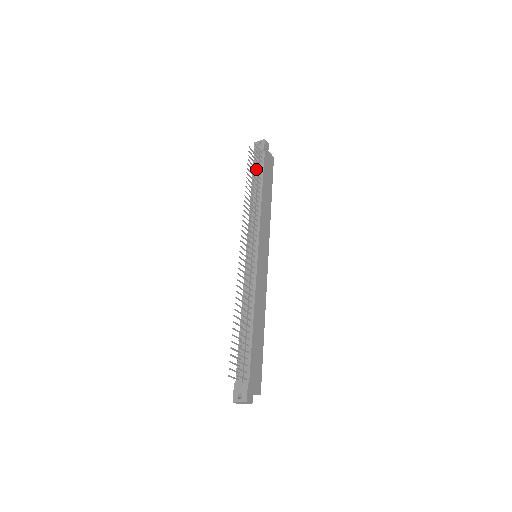
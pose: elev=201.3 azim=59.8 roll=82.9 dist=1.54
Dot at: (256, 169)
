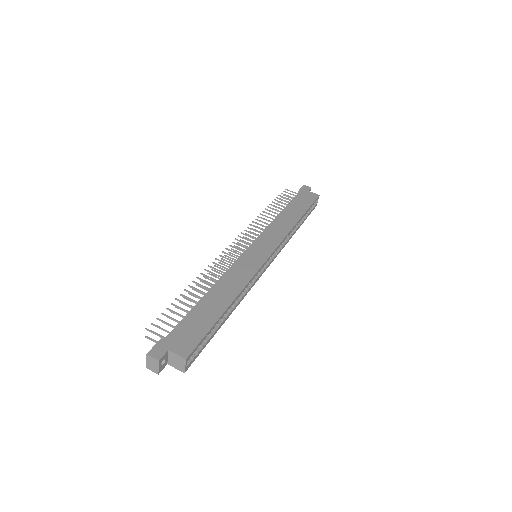
Dot at: (279, 201)
